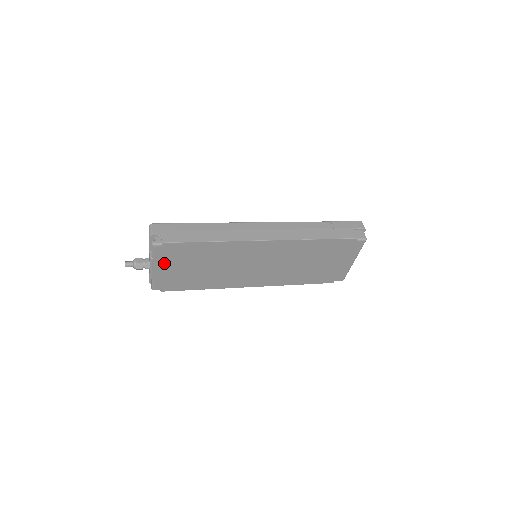
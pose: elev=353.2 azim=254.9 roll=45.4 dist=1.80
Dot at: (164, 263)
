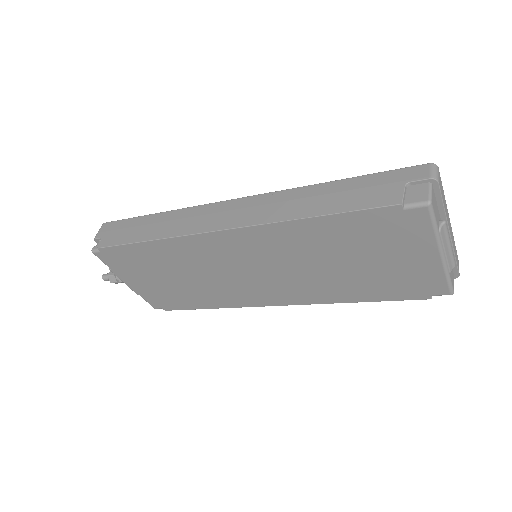
Dot at: (129, 274)
